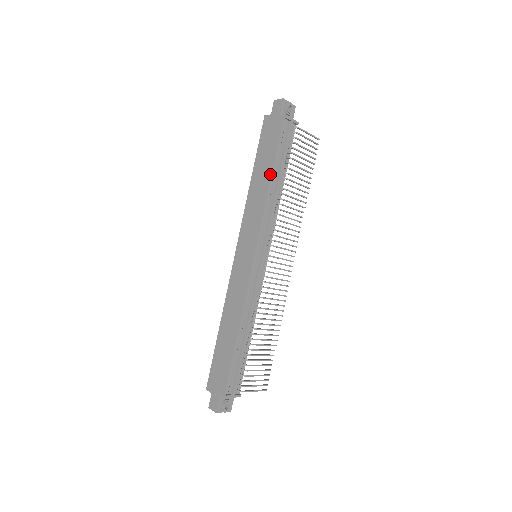
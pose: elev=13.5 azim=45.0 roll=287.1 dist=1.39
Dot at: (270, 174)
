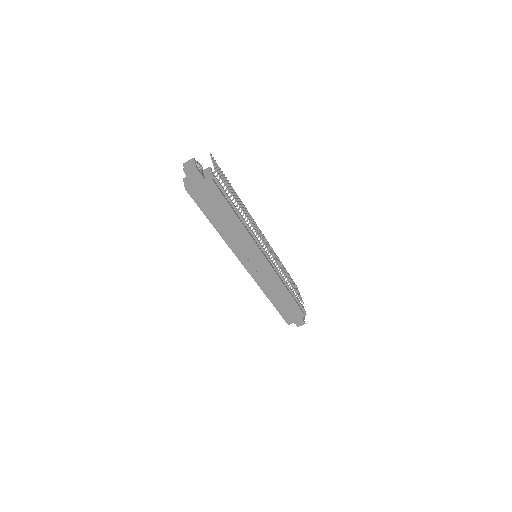
Dot at: (236, 217)
